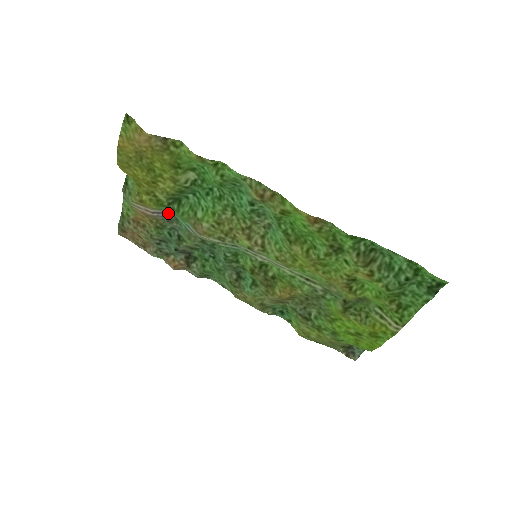
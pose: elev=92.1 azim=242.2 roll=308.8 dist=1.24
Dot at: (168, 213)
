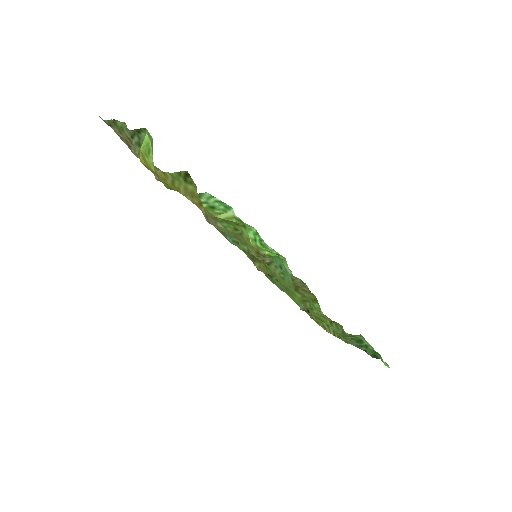
Dot at: occluded
